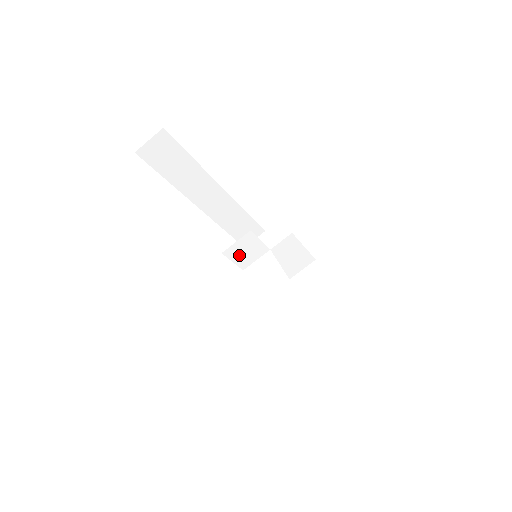
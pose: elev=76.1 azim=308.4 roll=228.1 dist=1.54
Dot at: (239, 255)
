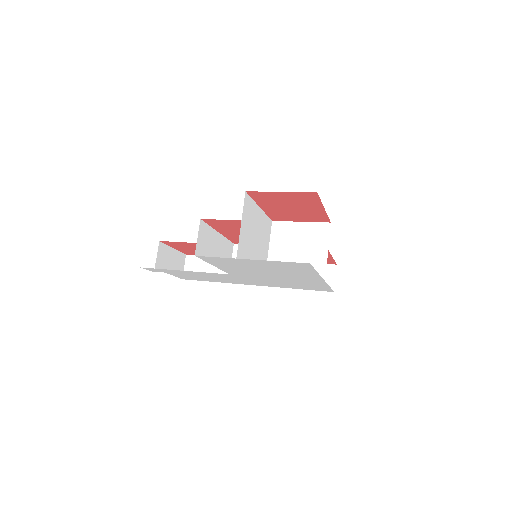
Dot at: occluded
